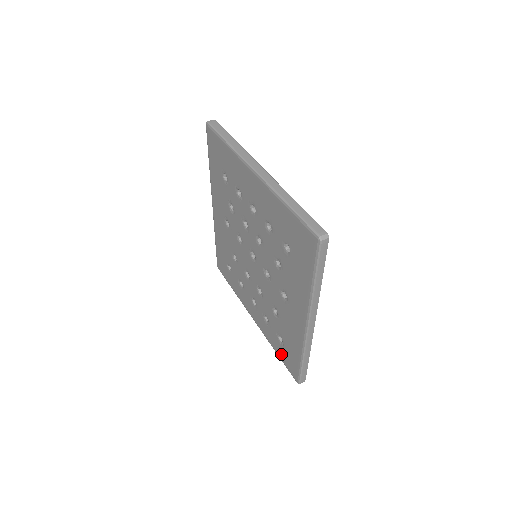
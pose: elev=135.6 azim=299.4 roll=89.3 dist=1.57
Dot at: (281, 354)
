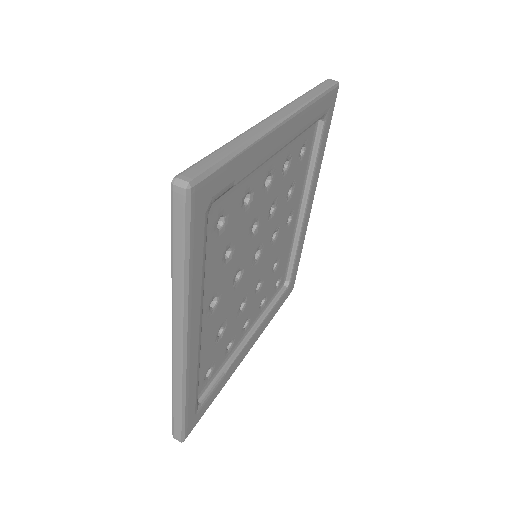
Dot at: occluded
